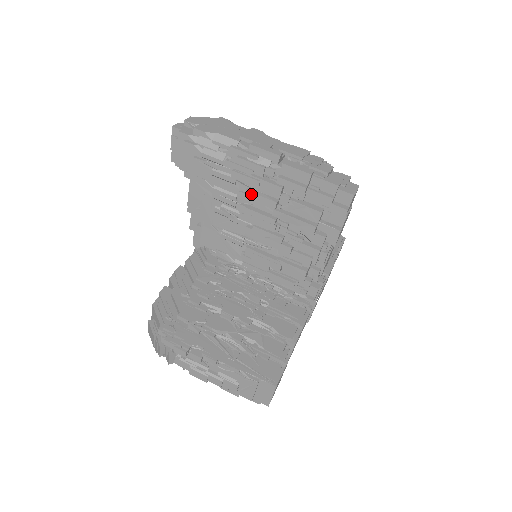
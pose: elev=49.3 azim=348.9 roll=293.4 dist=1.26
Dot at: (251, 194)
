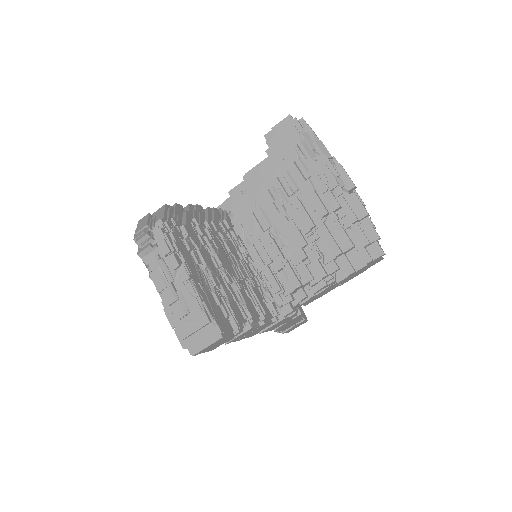
Dot at: (314, 193)
